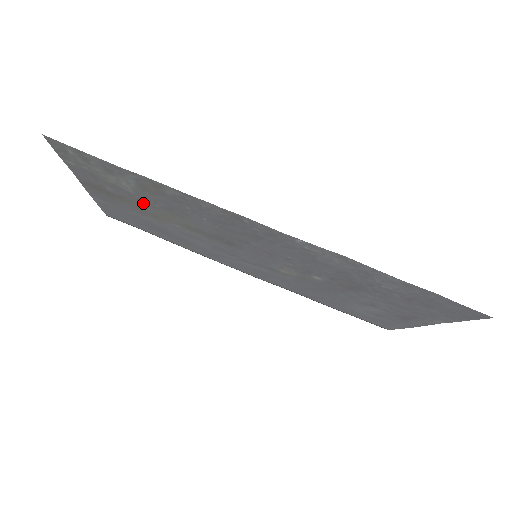
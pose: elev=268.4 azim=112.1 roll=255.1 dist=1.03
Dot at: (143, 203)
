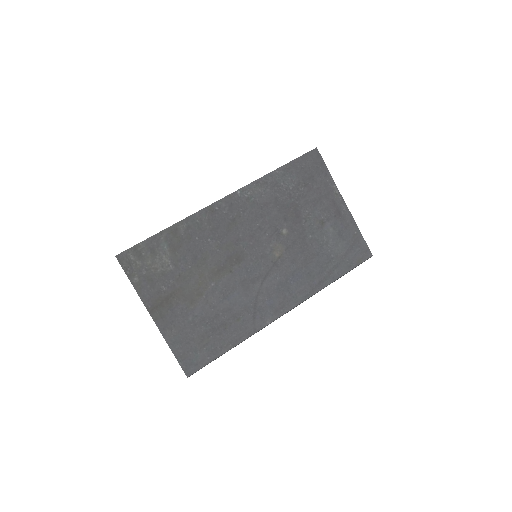
Dot at: (184, 278)
